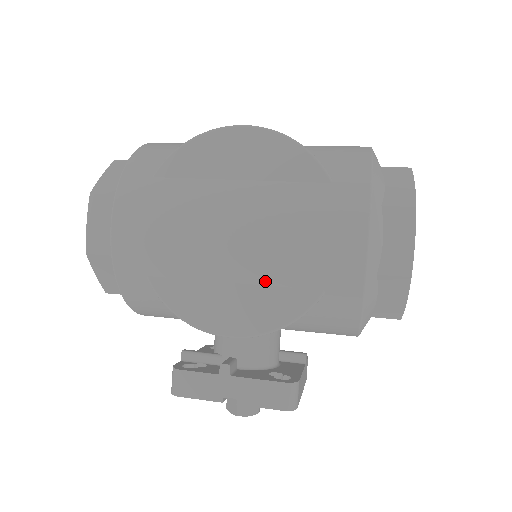
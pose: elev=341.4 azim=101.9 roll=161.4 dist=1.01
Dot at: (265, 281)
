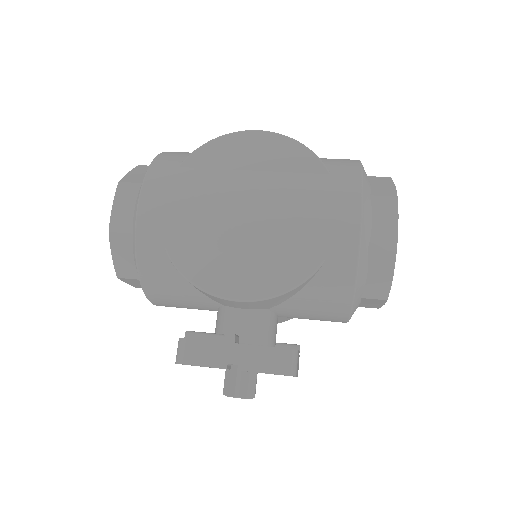
Dot at: (273, 251)
